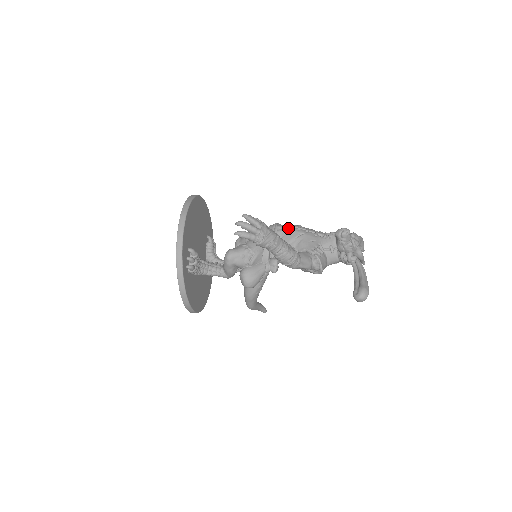
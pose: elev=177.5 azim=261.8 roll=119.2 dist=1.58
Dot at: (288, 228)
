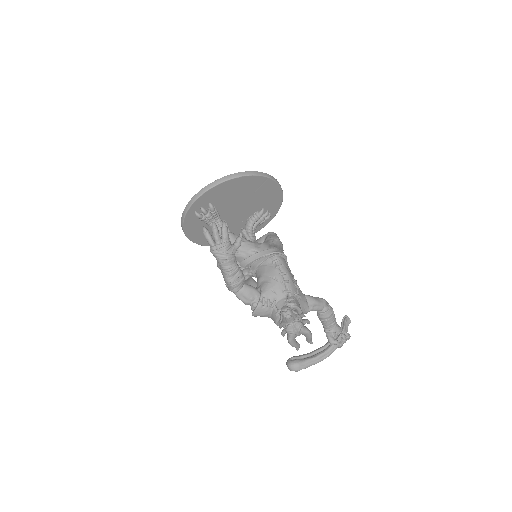
Dot at: (278, 265)
